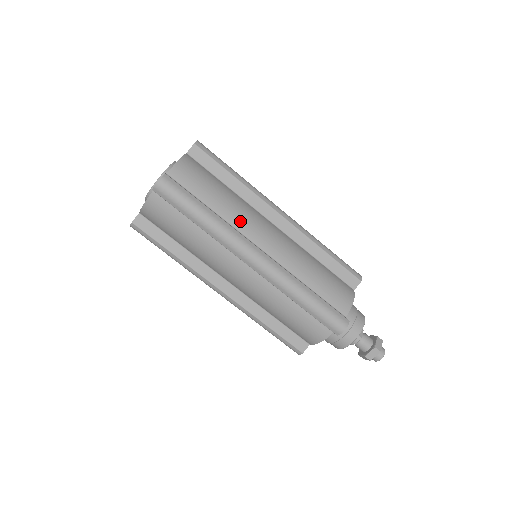
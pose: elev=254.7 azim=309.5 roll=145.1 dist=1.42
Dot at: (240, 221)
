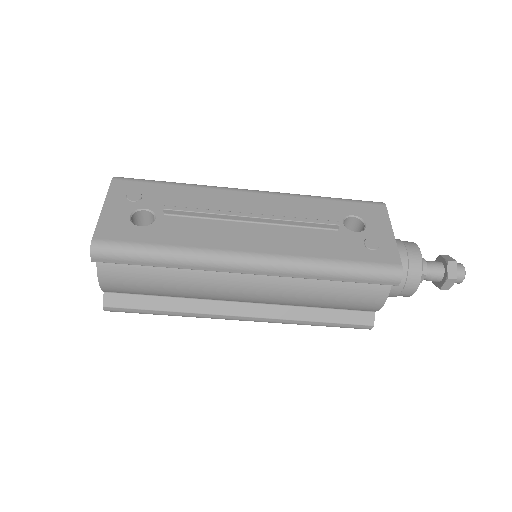
Dot at: (205, 297)
